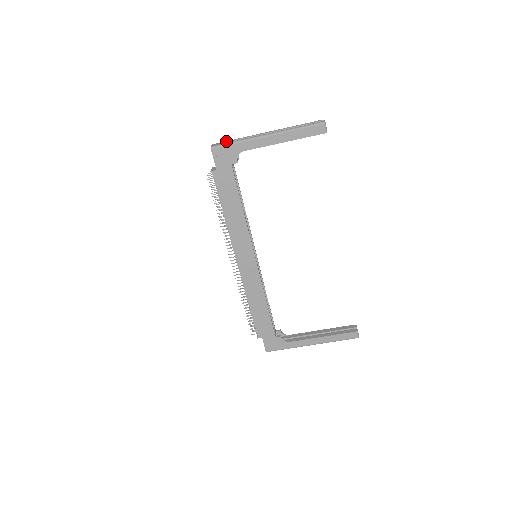
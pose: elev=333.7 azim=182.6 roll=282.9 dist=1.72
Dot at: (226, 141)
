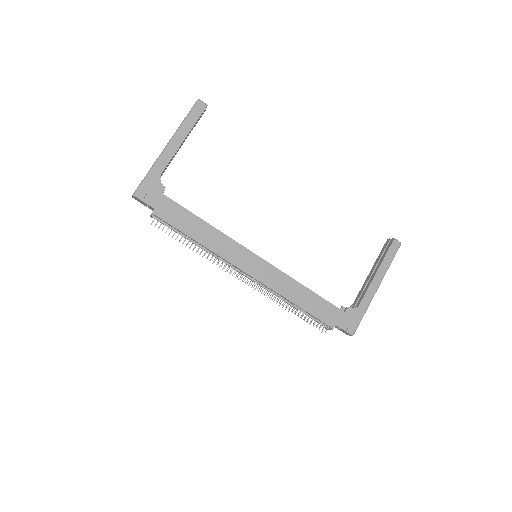
Dot at: occluded
